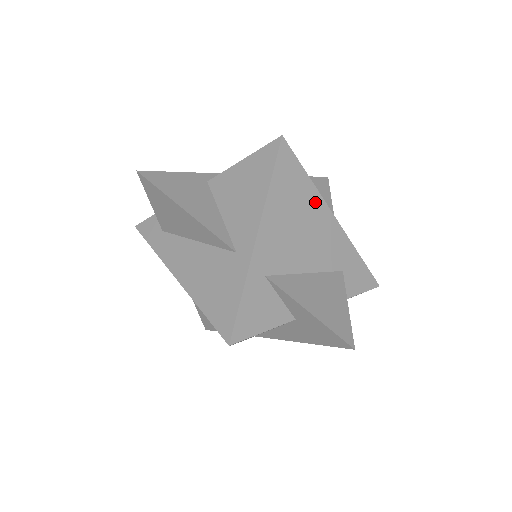
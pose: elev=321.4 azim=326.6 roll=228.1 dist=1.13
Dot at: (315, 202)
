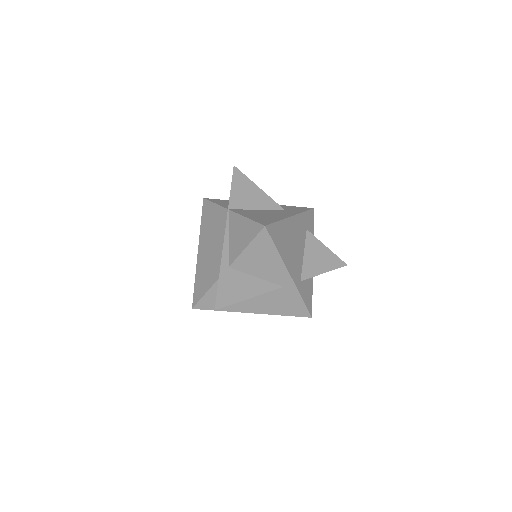
Dot at: (287, 225)
